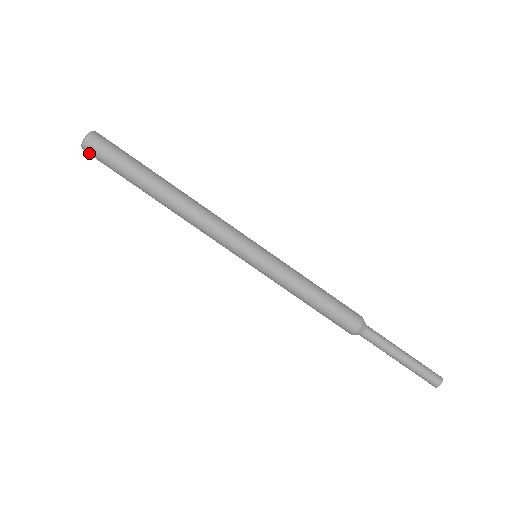
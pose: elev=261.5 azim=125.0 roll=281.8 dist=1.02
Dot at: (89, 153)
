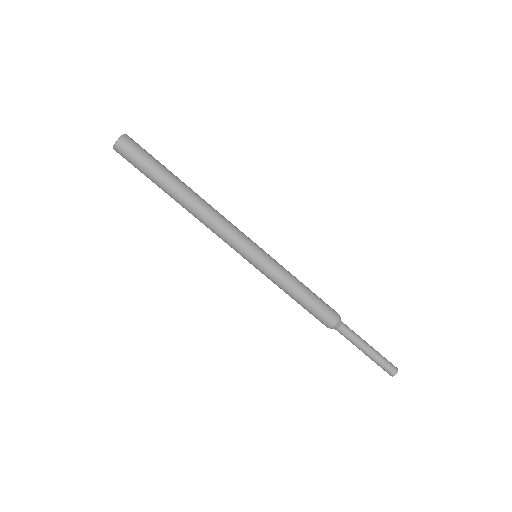
Dot at: occluded
